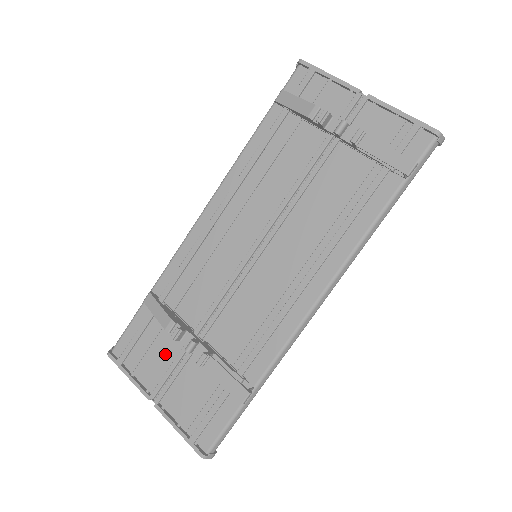
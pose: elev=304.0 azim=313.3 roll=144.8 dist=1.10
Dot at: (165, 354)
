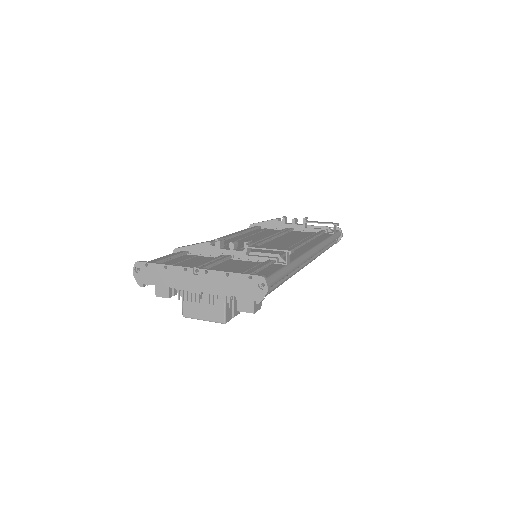
Dot at: (201, 261)
